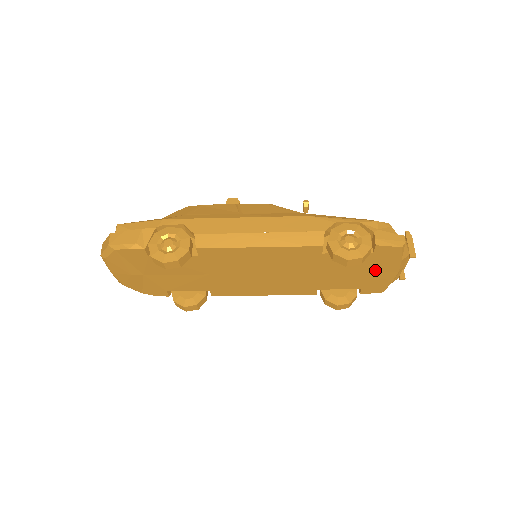
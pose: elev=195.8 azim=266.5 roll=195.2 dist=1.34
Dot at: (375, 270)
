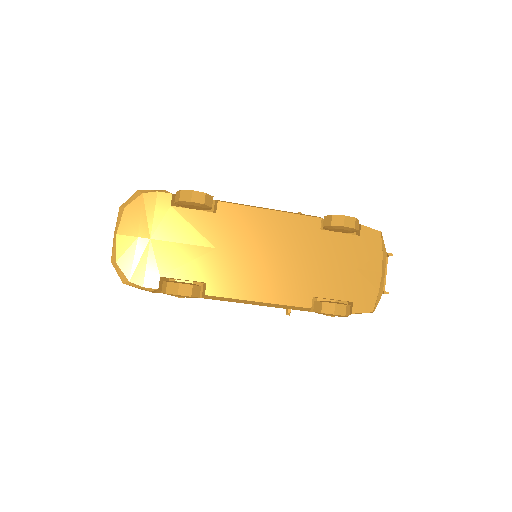
Dot at: (363, 266)
